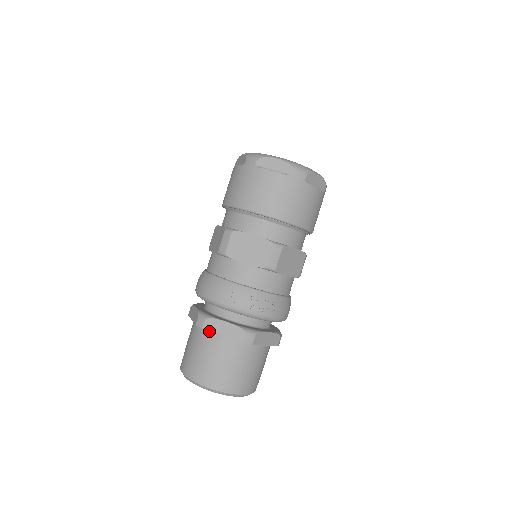
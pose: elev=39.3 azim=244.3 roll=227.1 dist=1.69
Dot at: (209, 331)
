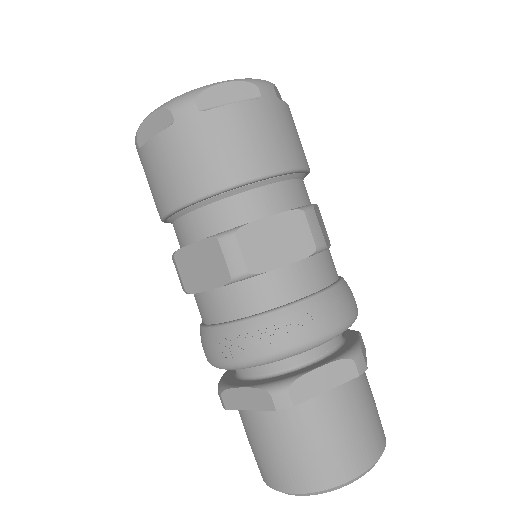
Dot at: occluded
